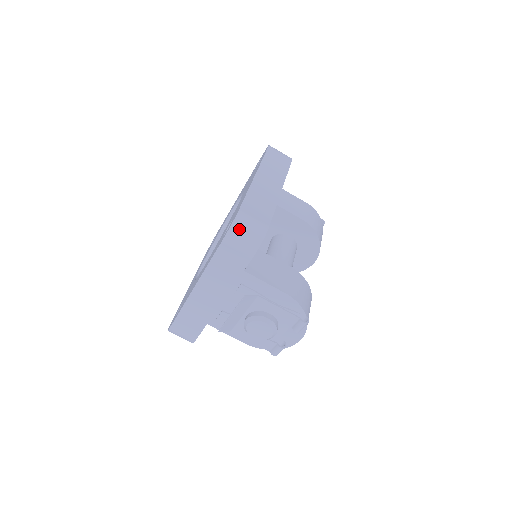
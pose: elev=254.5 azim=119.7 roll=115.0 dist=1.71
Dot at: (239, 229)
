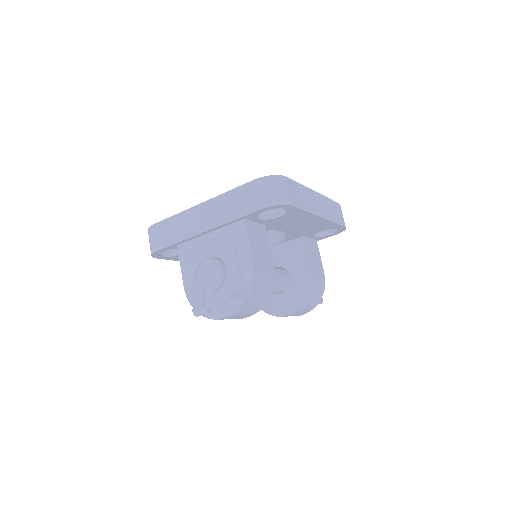
Dot at: (274, 183)
